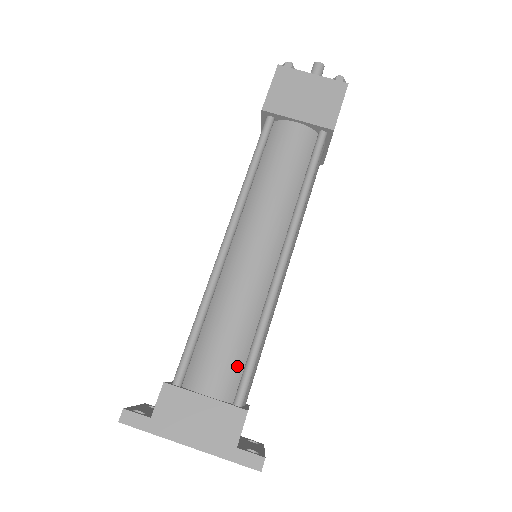
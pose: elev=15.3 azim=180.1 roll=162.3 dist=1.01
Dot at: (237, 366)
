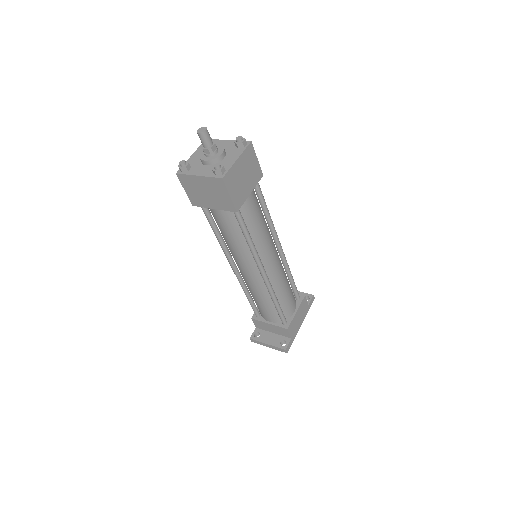
Dot at: (292, 293)
